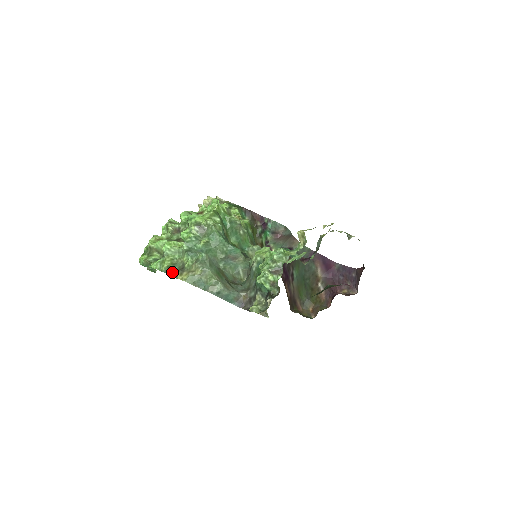
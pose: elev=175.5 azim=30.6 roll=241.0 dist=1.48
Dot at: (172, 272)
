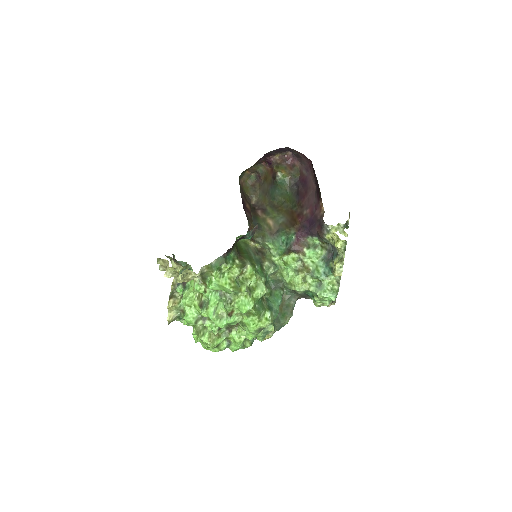
Dot at: (253, 341)
